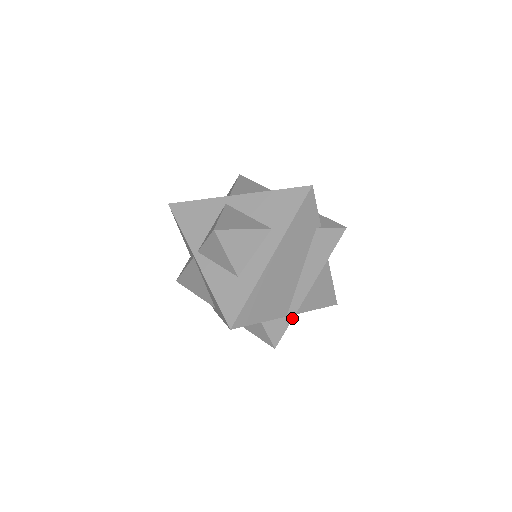
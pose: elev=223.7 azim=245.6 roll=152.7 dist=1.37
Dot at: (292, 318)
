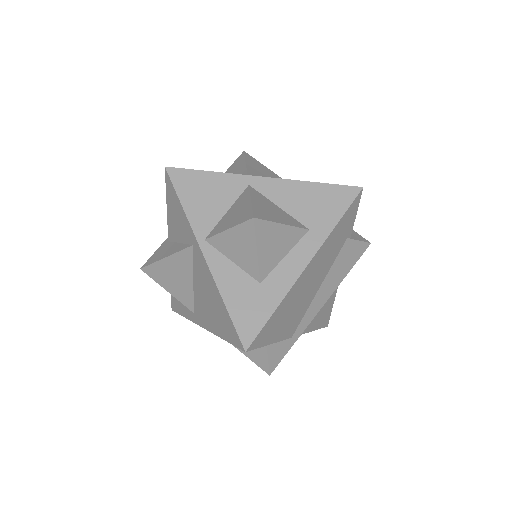
Dot at: (296, 340)
